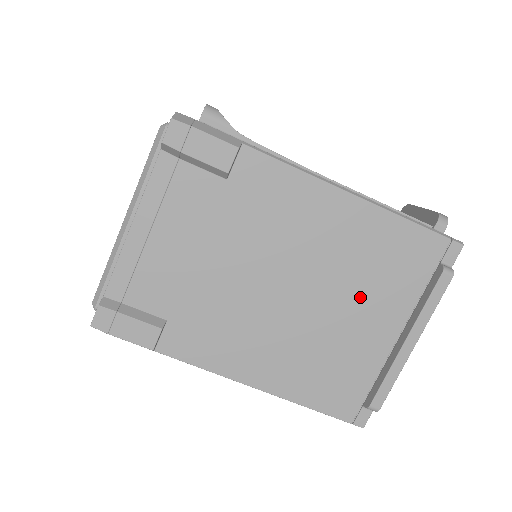
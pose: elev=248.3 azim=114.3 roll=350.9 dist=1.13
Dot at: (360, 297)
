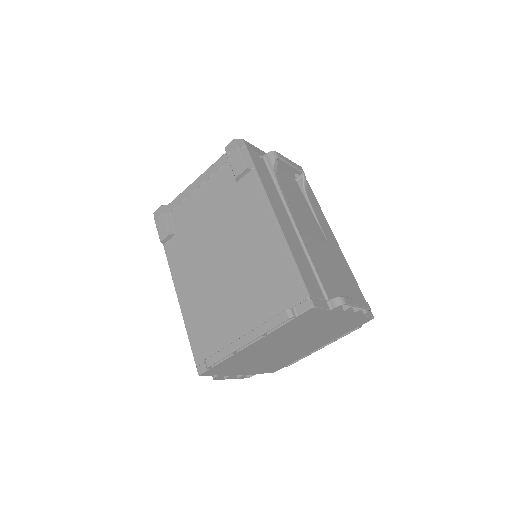
Dot at: (246, 292)
